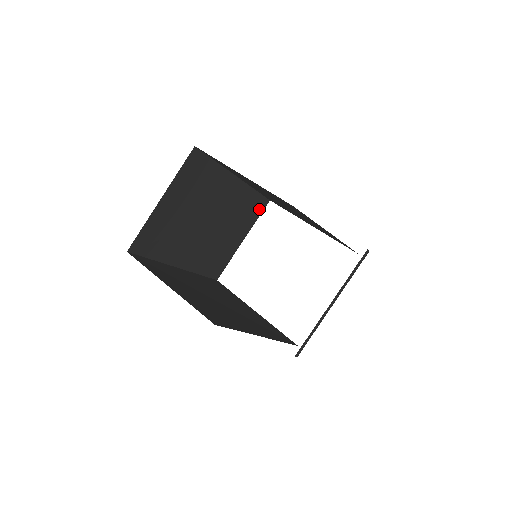
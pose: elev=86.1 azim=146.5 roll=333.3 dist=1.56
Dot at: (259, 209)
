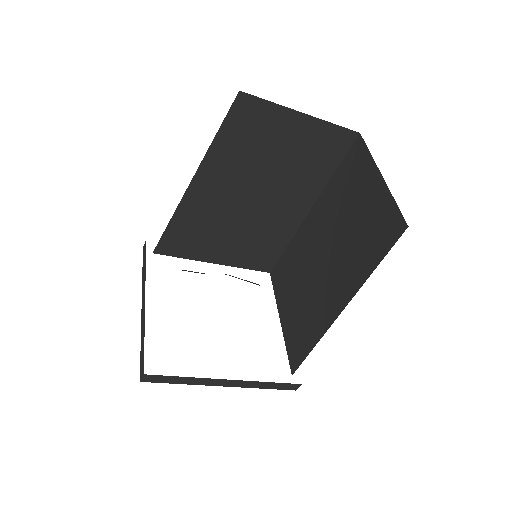
Dot at: occluded
